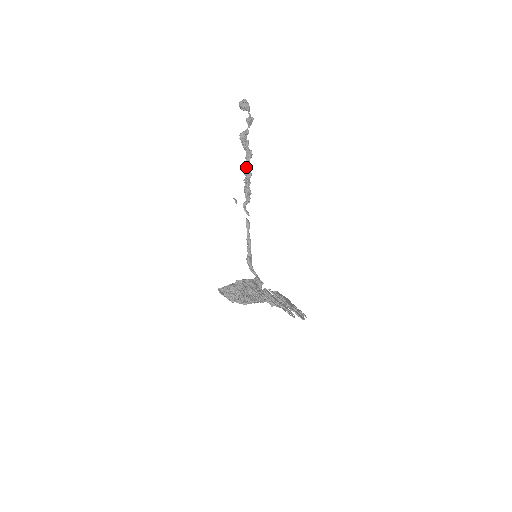
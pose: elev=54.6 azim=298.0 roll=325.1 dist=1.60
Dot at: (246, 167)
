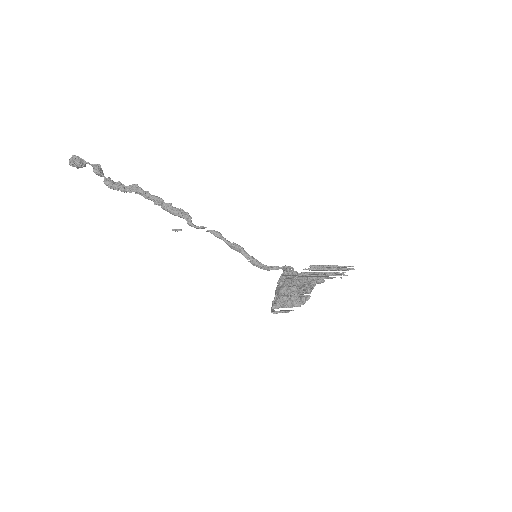
Dot at: (148, 198)
